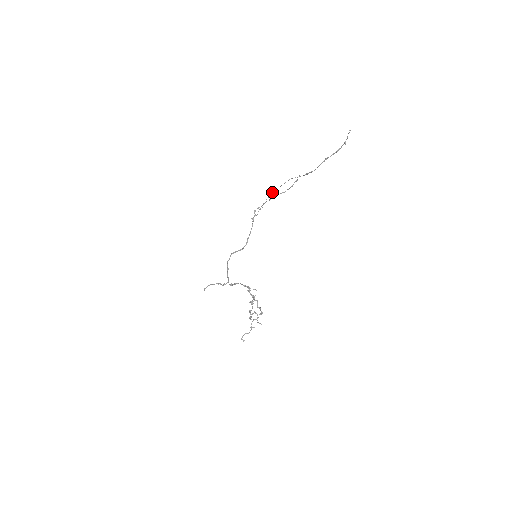
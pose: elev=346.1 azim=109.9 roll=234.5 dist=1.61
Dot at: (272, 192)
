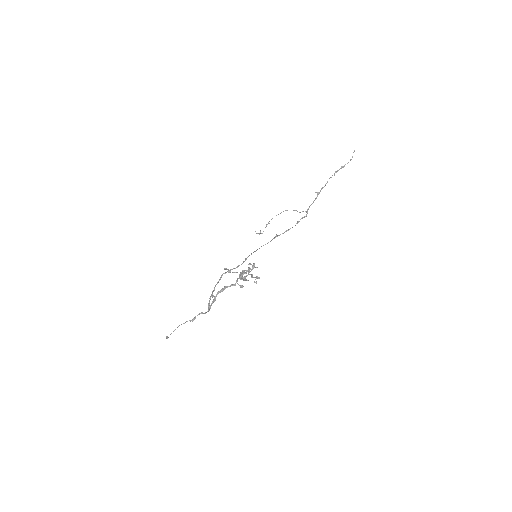
Dot at: (281, 212)
